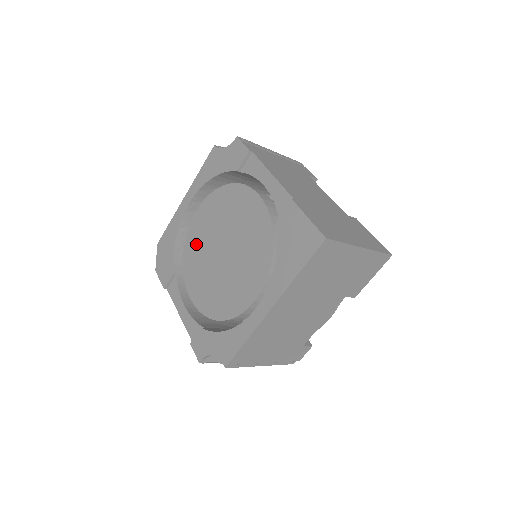
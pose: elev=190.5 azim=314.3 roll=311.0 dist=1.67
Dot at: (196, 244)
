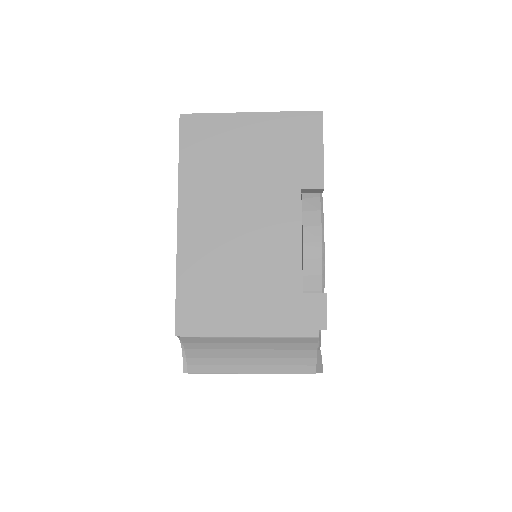
Dot at: occluded
